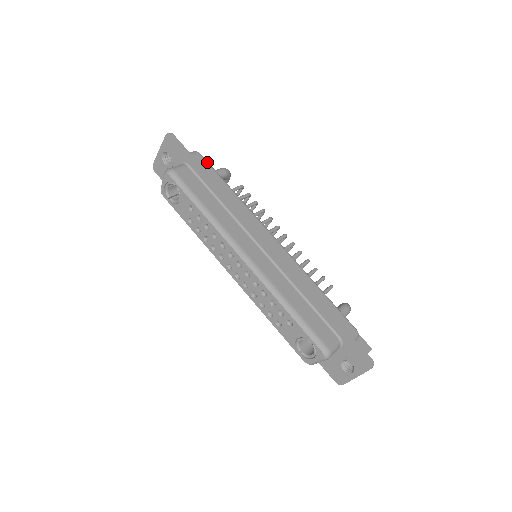
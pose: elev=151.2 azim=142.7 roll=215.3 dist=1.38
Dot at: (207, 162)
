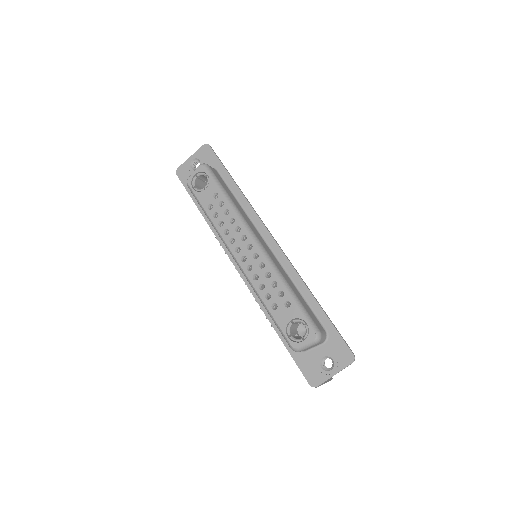
Dot at: occluded
